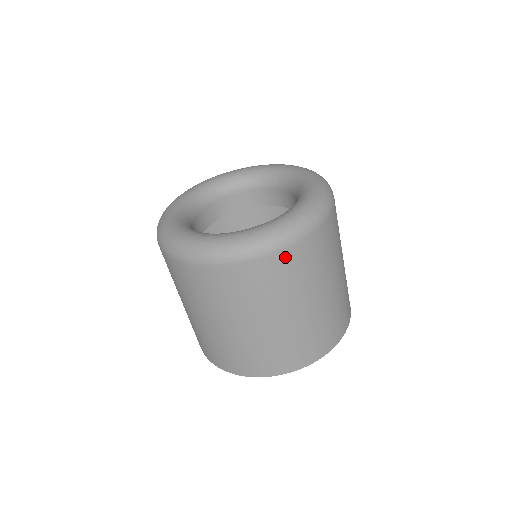
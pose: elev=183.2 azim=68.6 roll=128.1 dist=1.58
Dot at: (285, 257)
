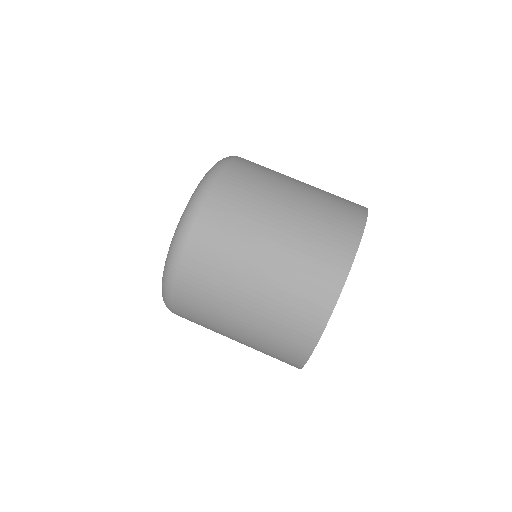
Dot at: (192, 252)
